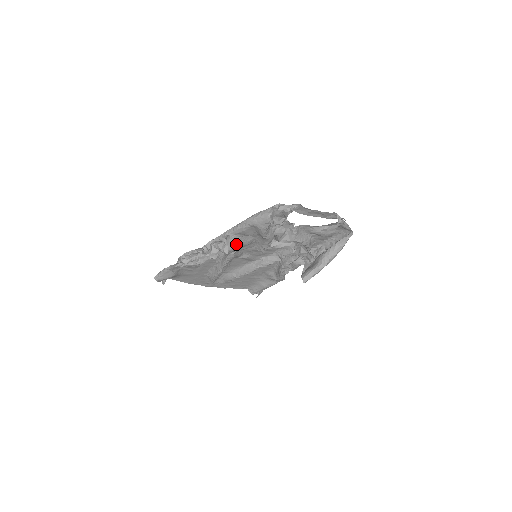
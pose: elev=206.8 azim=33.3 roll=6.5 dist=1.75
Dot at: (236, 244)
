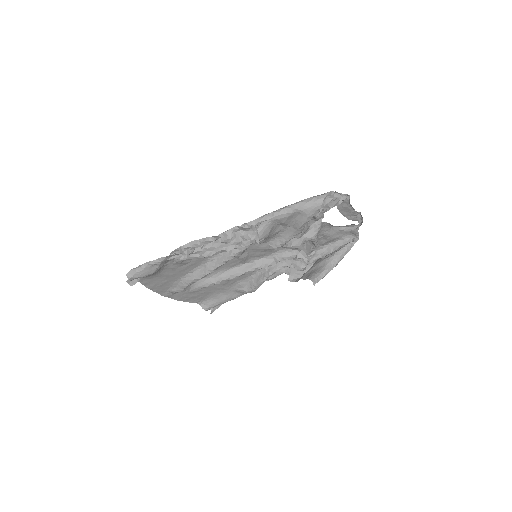
Dot at: (267, 233)
